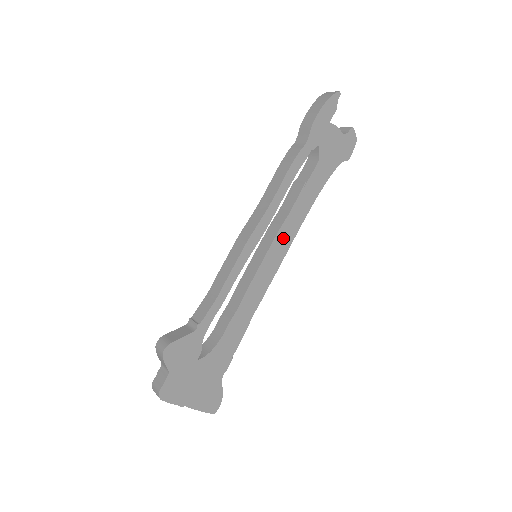
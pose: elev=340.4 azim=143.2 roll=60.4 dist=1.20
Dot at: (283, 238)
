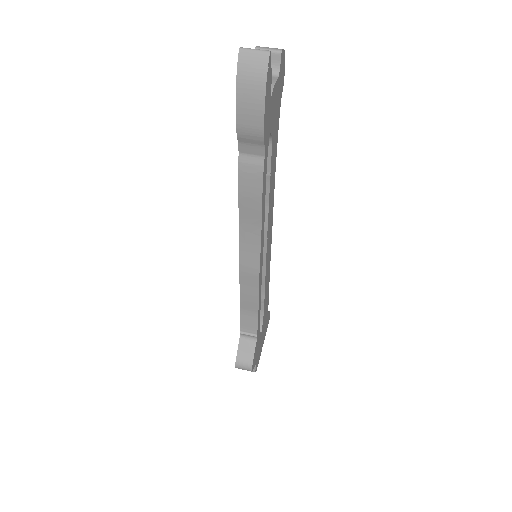
Dot at: (269, 223)
